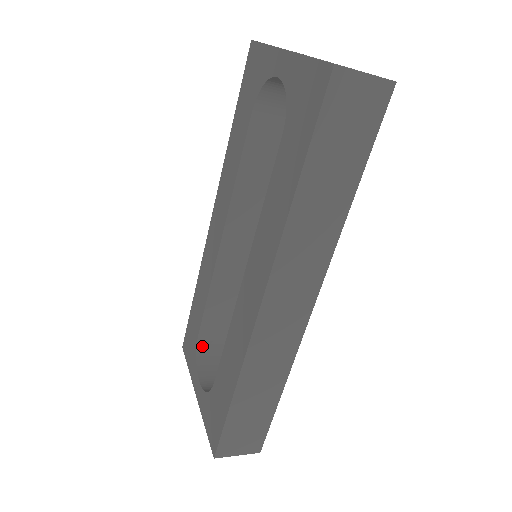
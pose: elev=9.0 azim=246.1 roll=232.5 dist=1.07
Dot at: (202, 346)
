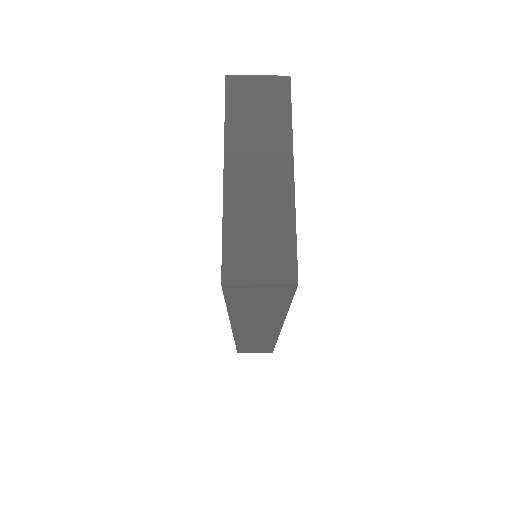
Dot at: occluded
